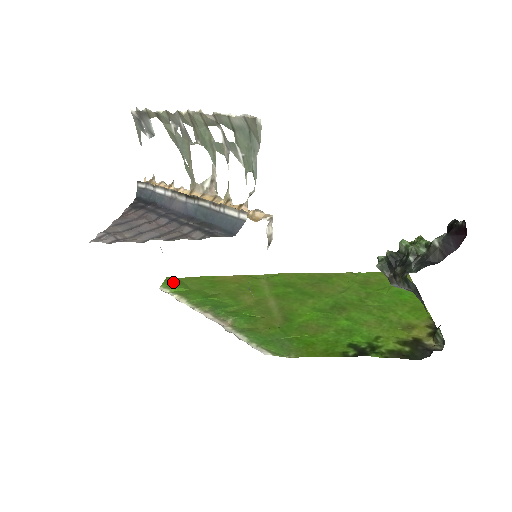
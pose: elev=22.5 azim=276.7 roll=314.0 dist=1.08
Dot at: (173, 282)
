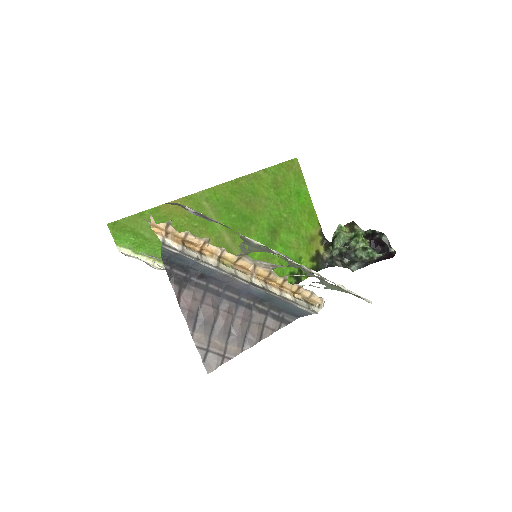
Dot at: (124, 234)
